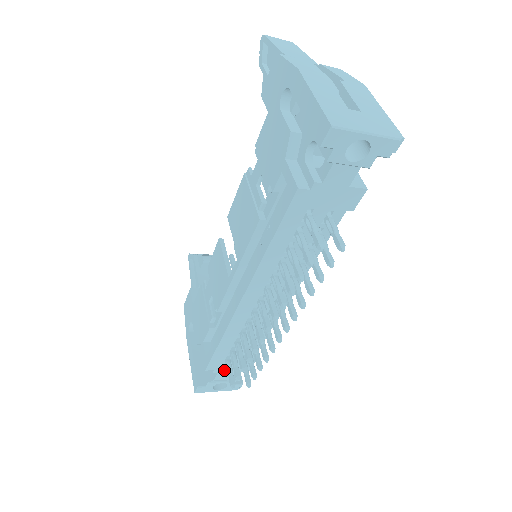
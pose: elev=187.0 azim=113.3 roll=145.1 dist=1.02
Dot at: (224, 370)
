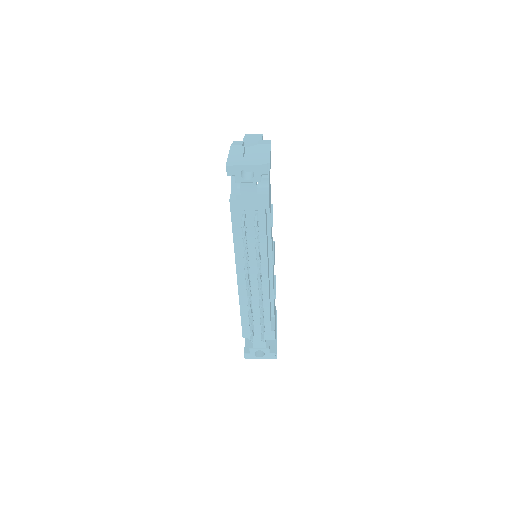
Dot at: (256, 338)
